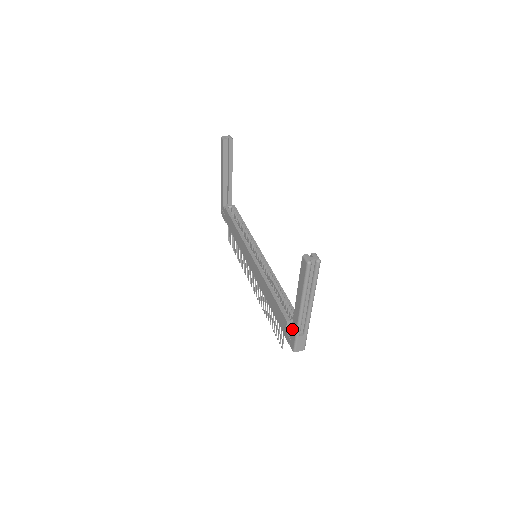
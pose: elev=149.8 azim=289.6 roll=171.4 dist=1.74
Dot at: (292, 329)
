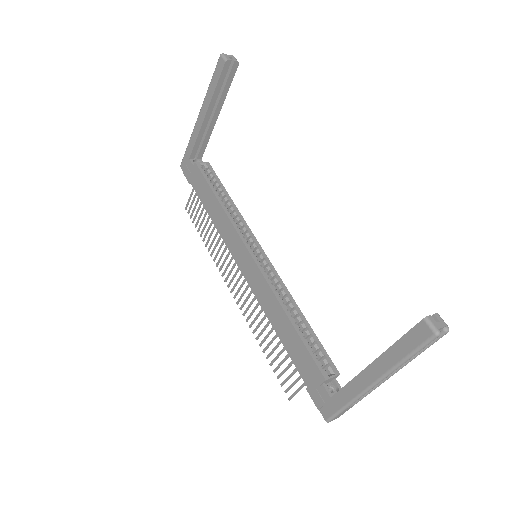
Dot at: (337, 395)
